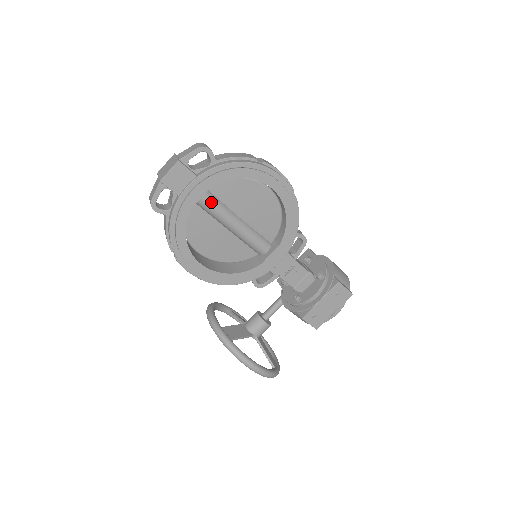
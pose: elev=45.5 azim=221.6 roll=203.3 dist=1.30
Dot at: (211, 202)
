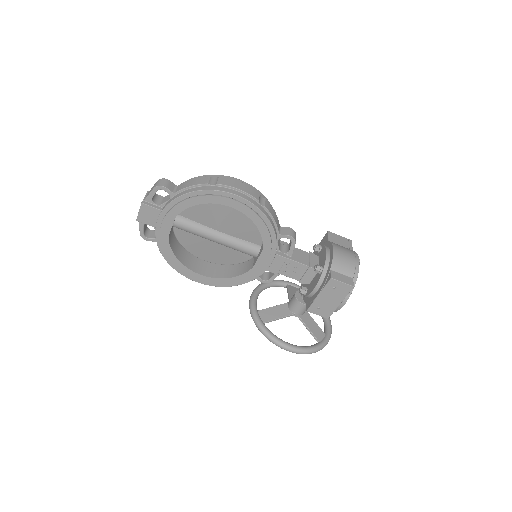
Dot at: (186, 226)
